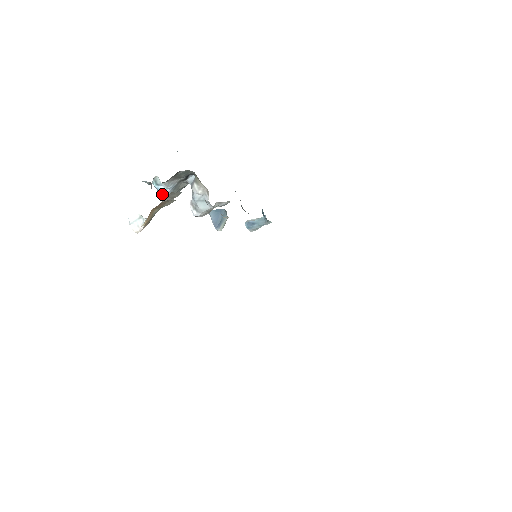
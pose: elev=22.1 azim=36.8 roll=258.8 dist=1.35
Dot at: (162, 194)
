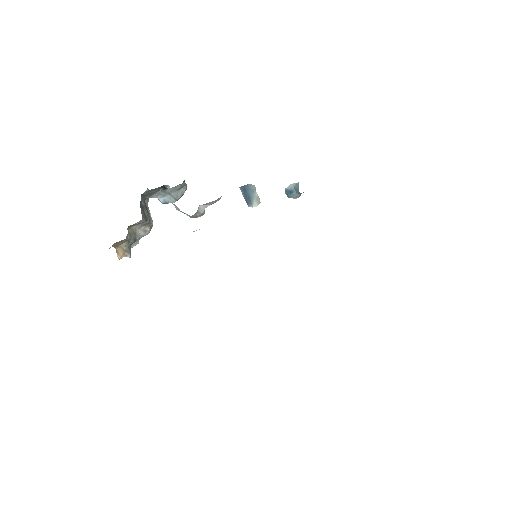
Dot at: (161, 202)
